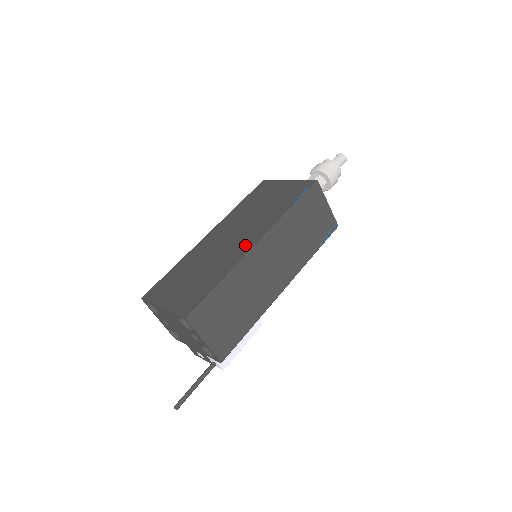
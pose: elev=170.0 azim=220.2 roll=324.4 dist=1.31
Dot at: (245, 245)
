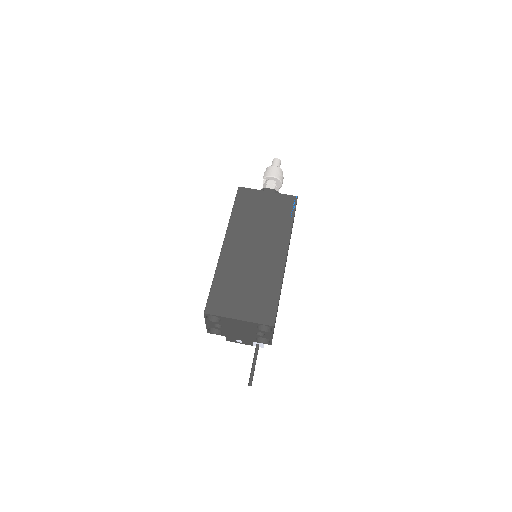
Dot at: (277, 258)
